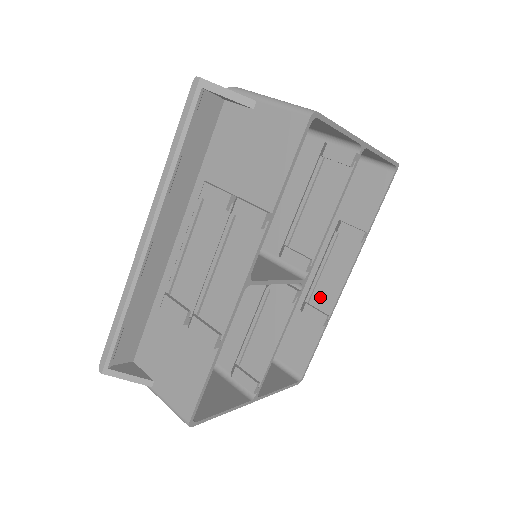
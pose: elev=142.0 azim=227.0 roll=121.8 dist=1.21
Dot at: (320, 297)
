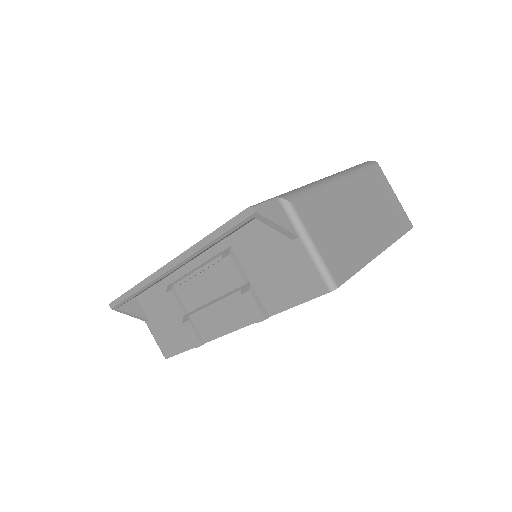
Dot at: occluded
